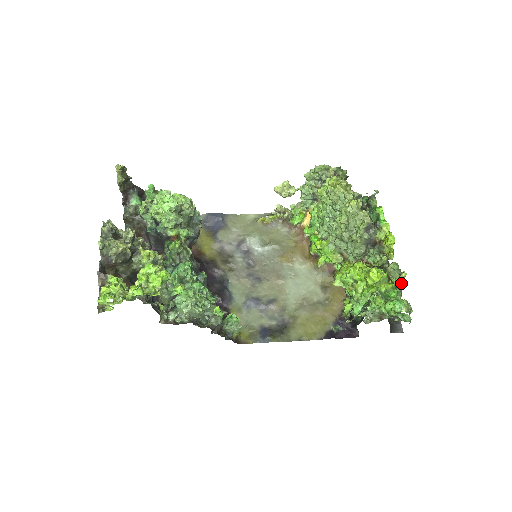
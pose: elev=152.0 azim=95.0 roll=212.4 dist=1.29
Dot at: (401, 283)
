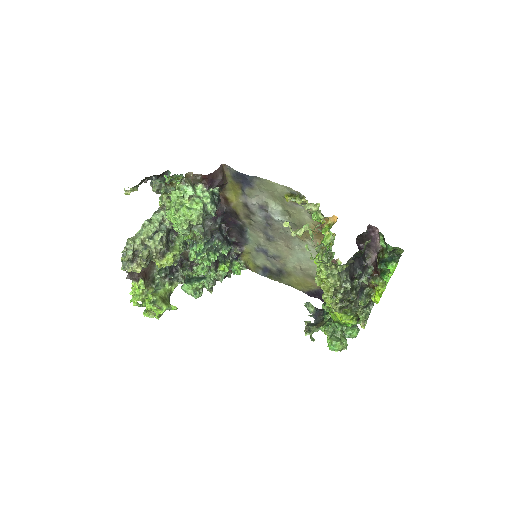
Dot at: occluded
